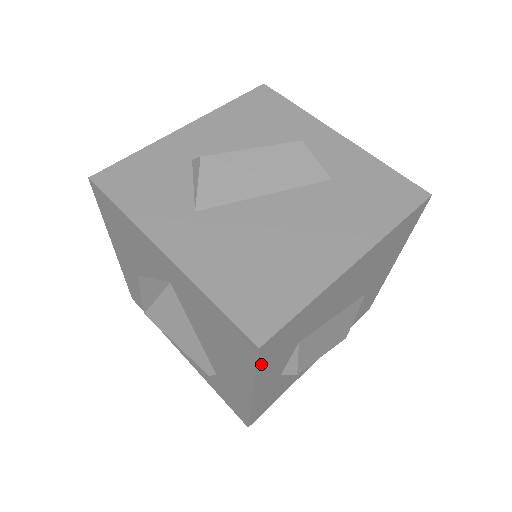
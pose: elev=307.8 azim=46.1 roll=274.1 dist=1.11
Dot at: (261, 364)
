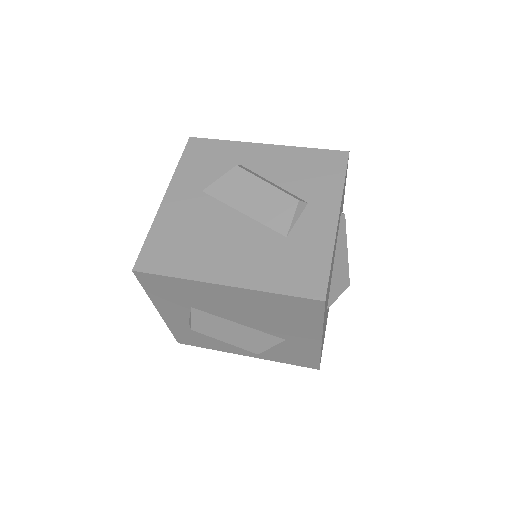
Dot at: (147, 288)
